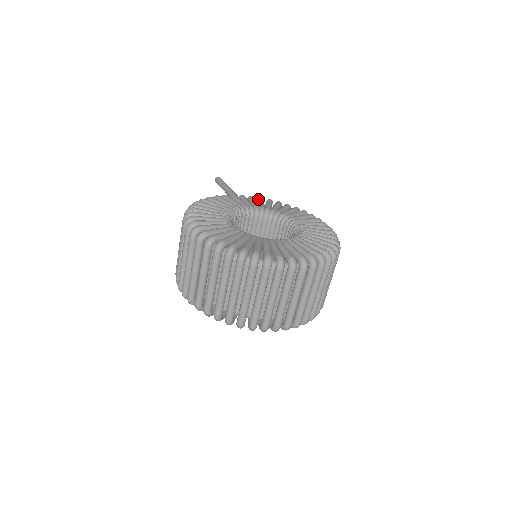
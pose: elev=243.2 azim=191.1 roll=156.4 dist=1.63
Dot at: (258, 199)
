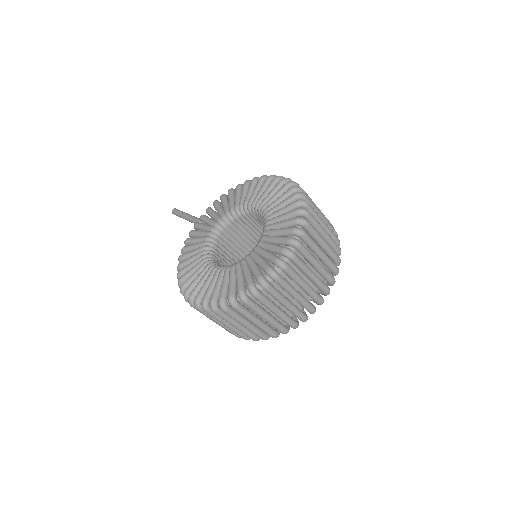
Dot at: (214, 207)
